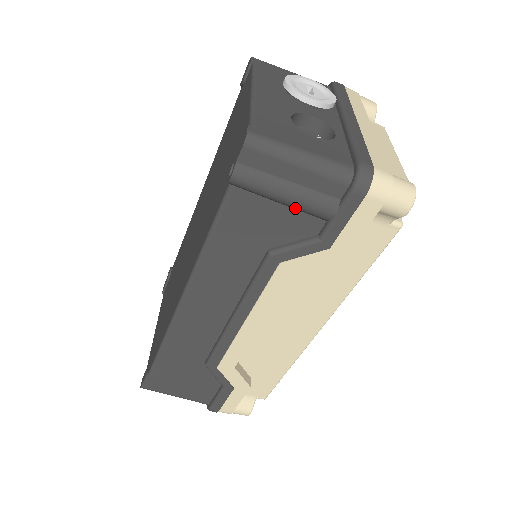
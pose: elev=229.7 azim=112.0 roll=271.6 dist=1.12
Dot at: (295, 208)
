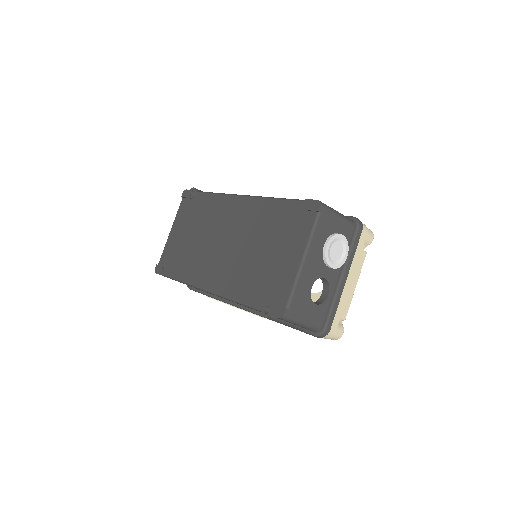
Dot at: occluded
